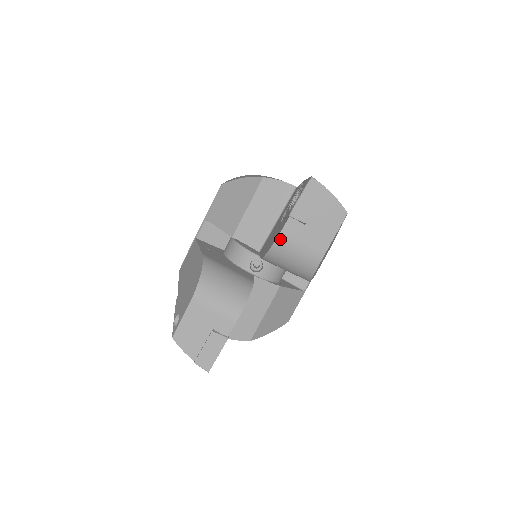
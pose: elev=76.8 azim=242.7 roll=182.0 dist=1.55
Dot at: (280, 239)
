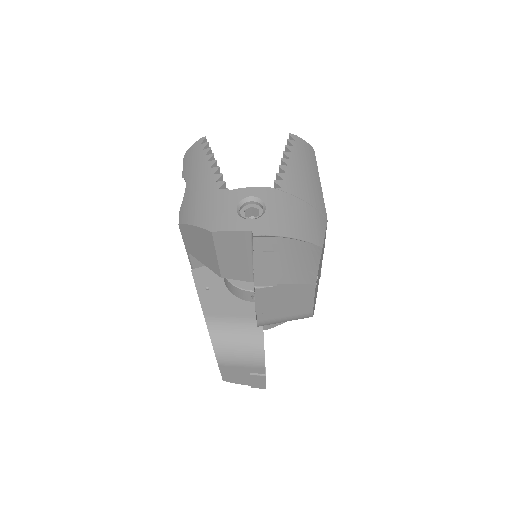
Dot at: (261, 324)
